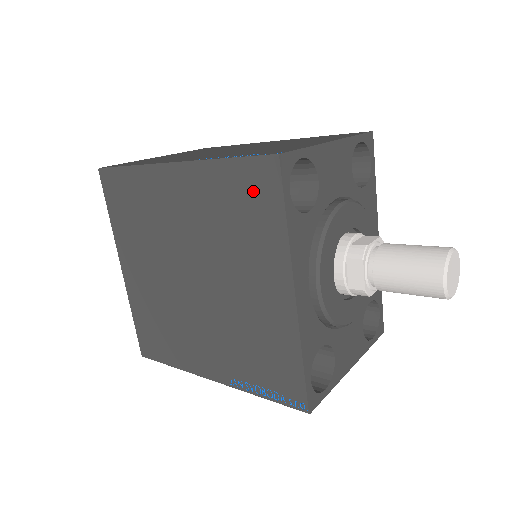
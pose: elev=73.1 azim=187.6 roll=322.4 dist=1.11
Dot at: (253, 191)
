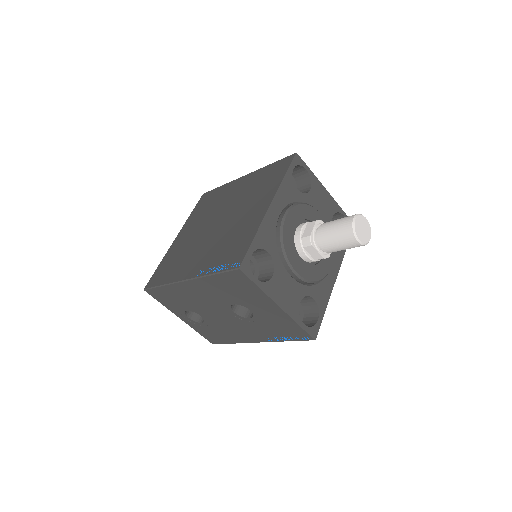
Dot at: (277, 170)
